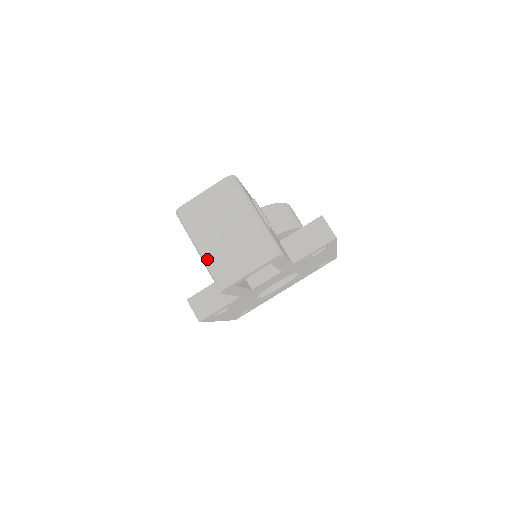
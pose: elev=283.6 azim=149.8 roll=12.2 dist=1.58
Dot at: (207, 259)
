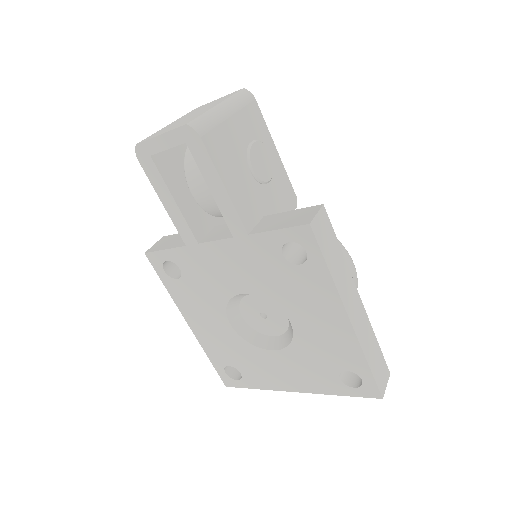
Dot at: occluded
